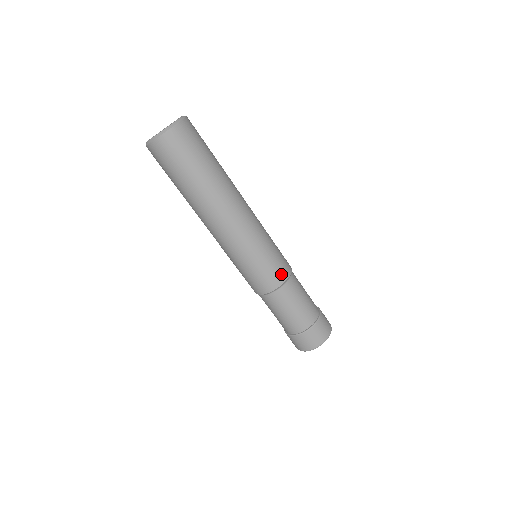
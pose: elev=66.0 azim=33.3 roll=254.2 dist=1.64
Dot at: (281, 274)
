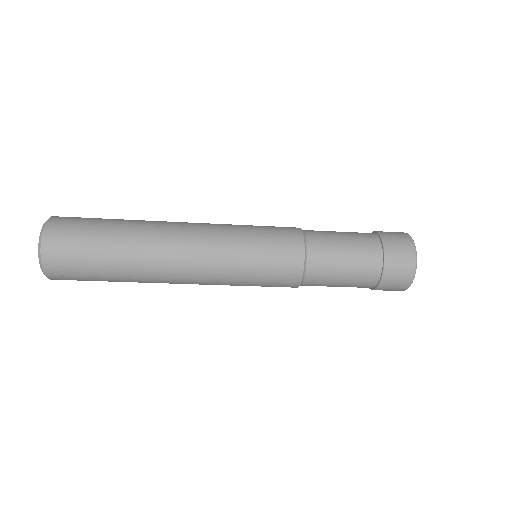
Dot at: (288, 283)
